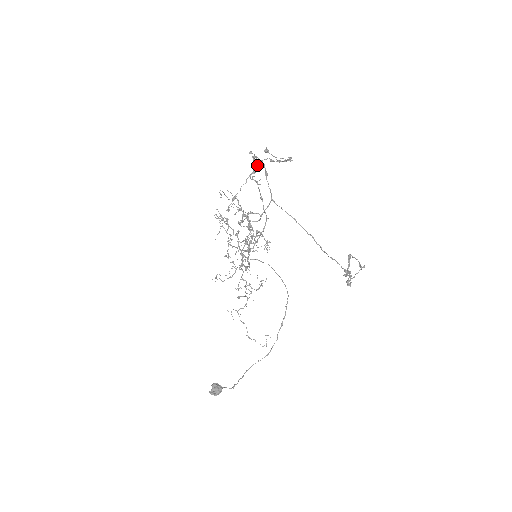
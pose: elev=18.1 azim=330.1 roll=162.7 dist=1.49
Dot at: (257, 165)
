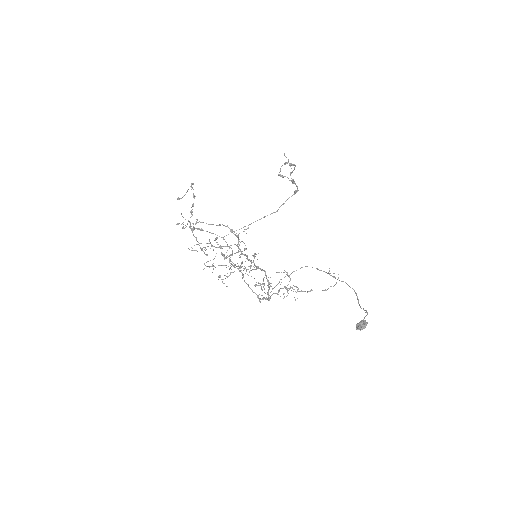
Dot at: (190, 228)
